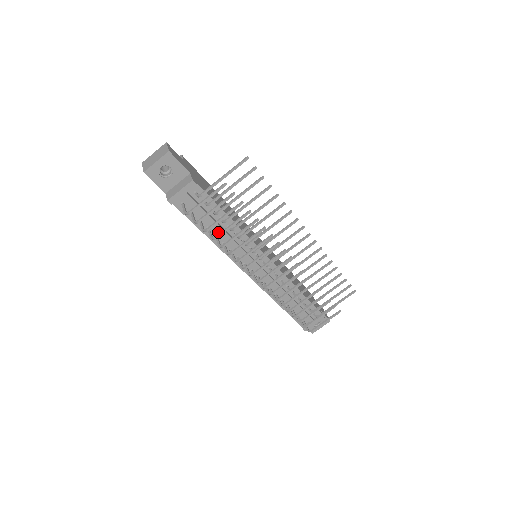
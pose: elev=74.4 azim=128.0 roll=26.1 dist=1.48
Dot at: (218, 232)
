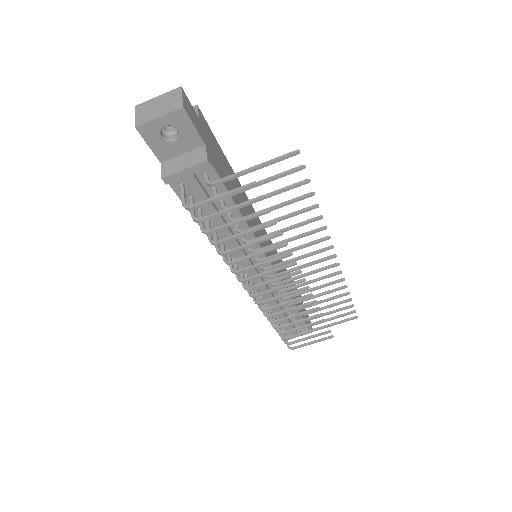
Dot at: occluded
